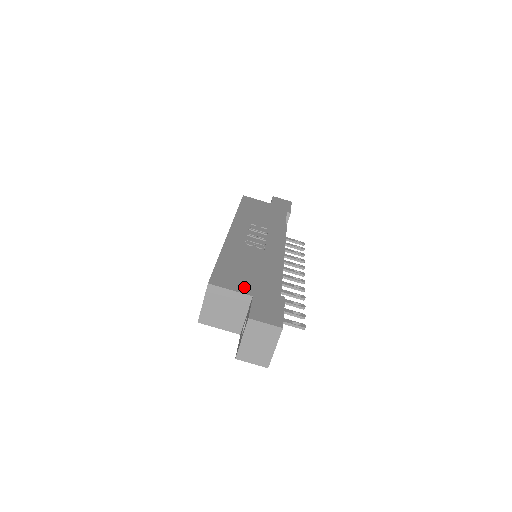
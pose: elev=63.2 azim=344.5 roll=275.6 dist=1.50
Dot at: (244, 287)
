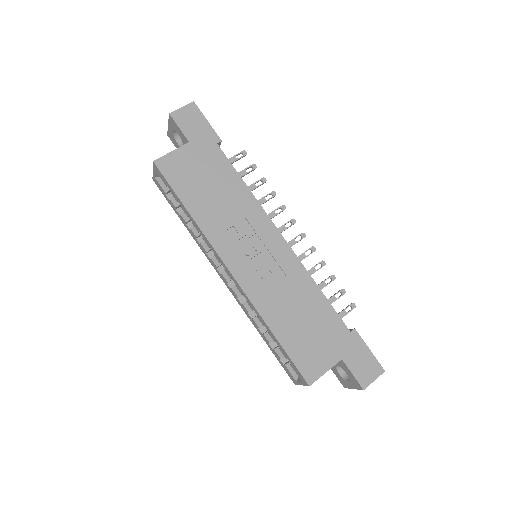
Dot at: (328, 356)
